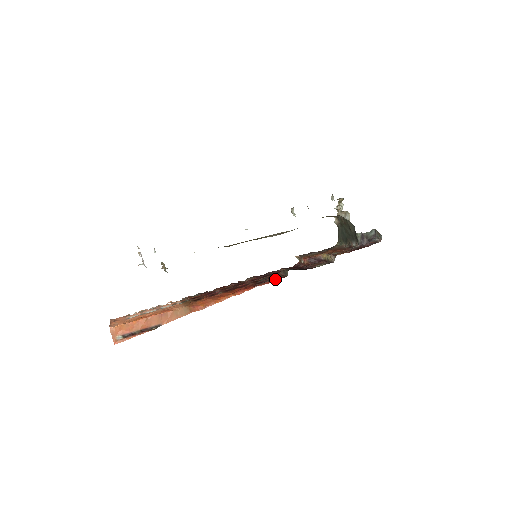
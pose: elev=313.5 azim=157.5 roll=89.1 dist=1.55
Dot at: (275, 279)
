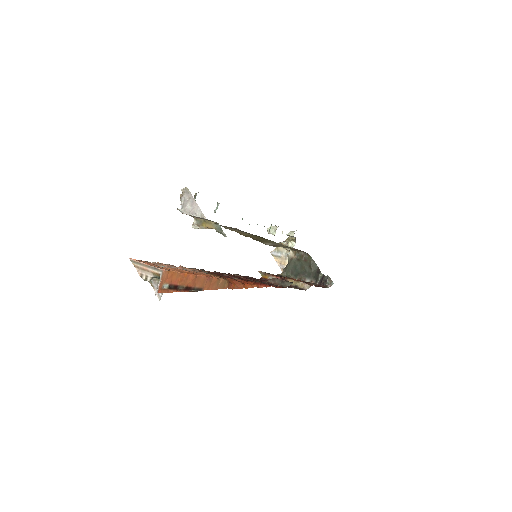
Dot at: (277, 286)
